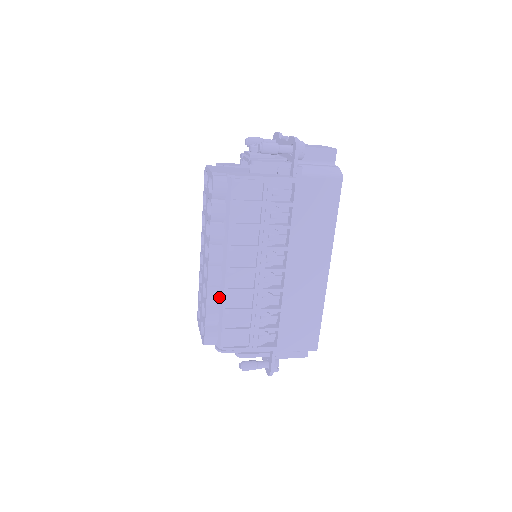
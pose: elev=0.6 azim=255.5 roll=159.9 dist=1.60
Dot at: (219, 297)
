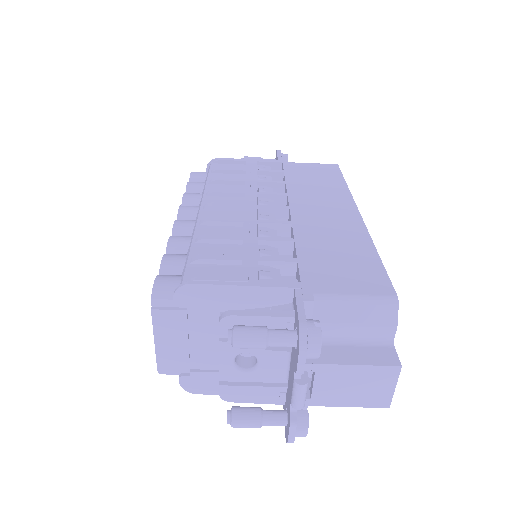
Dot at: (189, 240)
